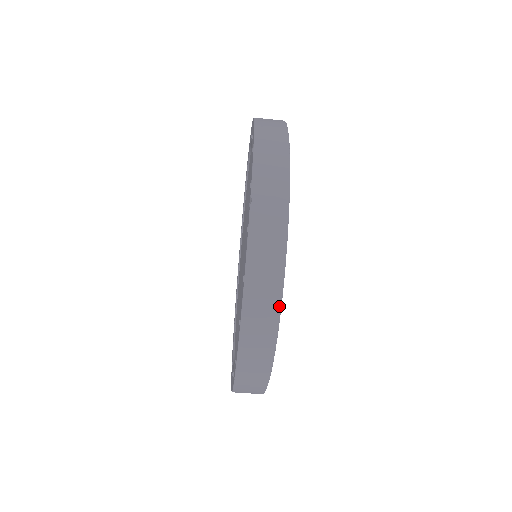
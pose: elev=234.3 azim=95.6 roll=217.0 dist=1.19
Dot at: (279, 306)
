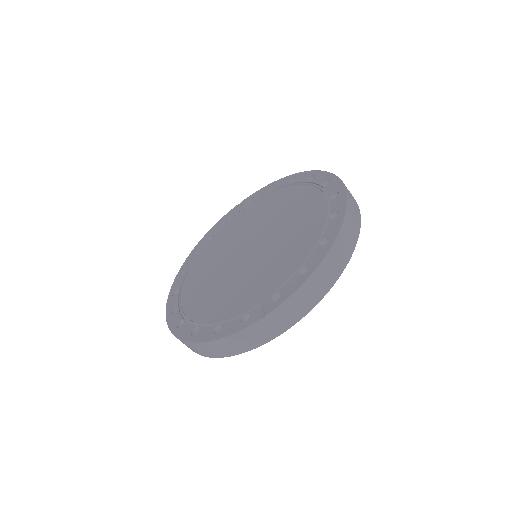
Dot at: (221, 357)
